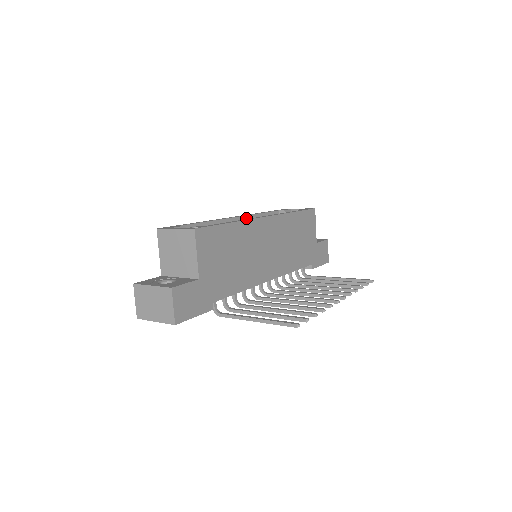
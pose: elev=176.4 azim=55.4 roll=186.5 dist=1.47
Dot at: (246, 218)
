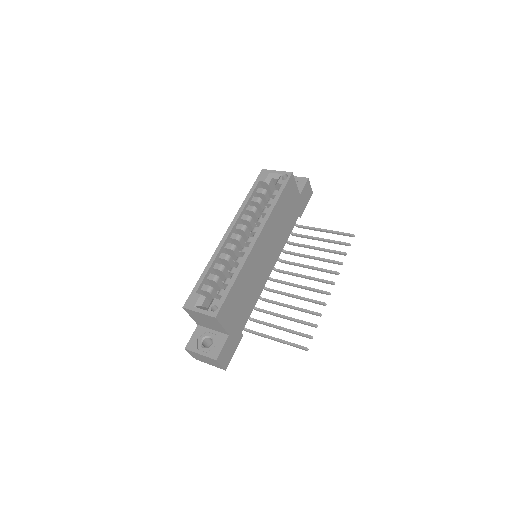
Dot at: (237, 223)
